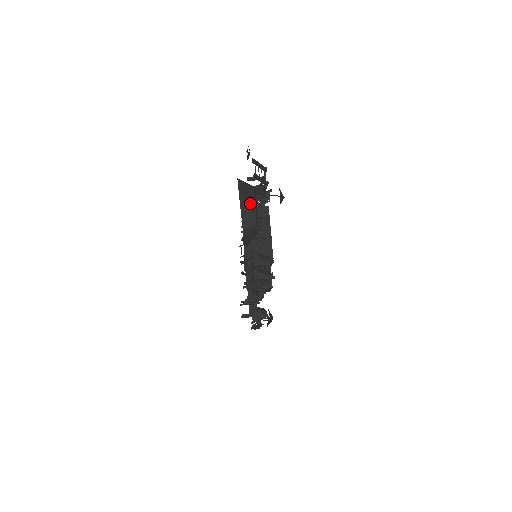
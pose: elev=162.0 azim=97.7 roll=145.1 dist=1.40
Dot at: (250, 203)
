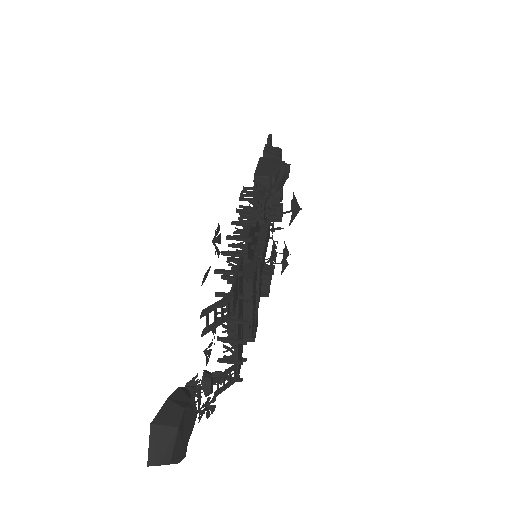
Dot at: (163, 464)
